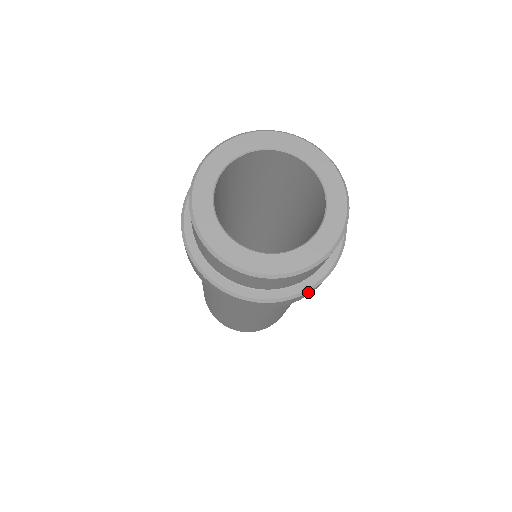
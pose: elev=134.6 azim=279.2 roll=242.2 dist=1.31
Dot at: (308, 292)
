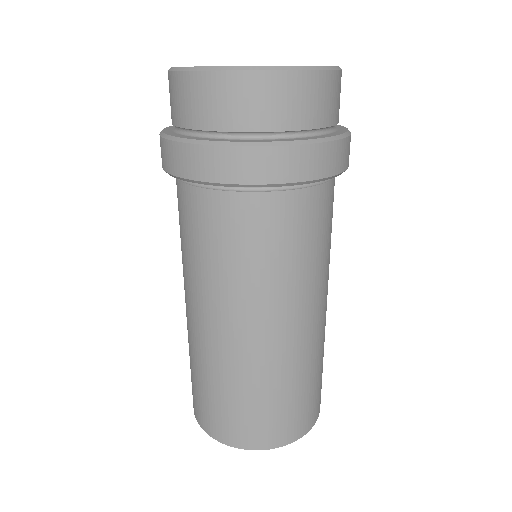
Dot at: (294, 149)
